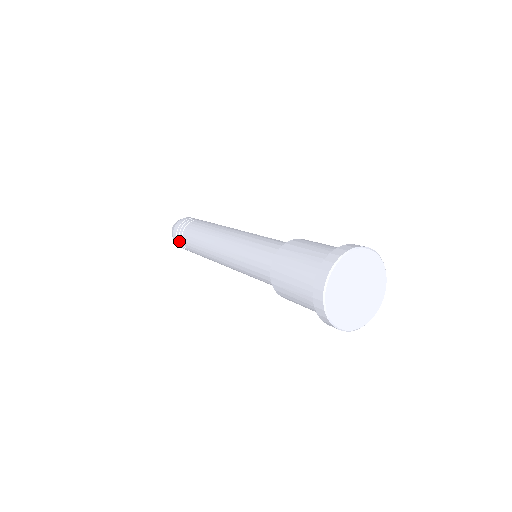
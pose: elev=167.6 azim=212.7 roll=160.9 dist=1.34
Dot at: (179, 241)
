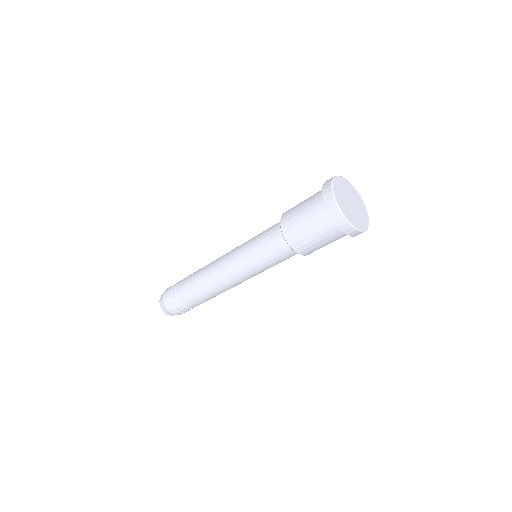
Dot at: (170, 295)
